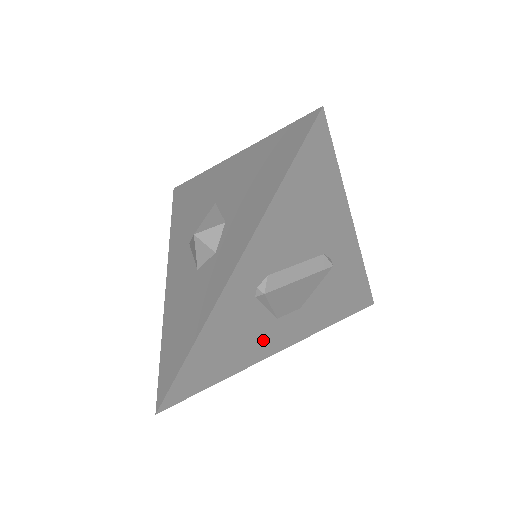
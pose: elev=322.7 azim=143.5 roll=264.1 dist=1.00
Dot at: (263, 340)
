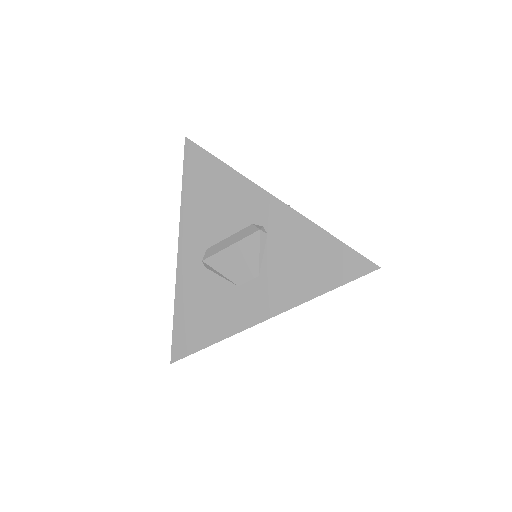
Dot at: (235, 307)
